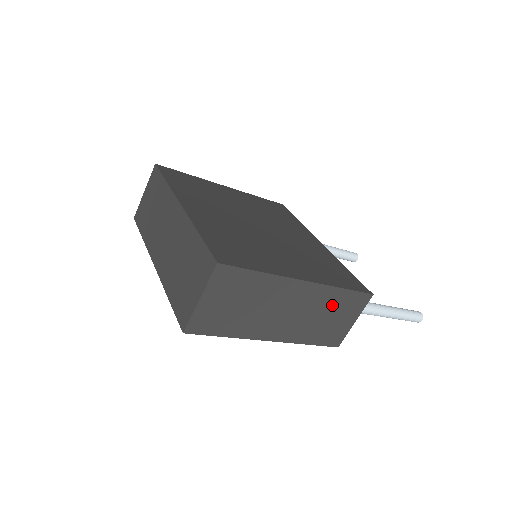
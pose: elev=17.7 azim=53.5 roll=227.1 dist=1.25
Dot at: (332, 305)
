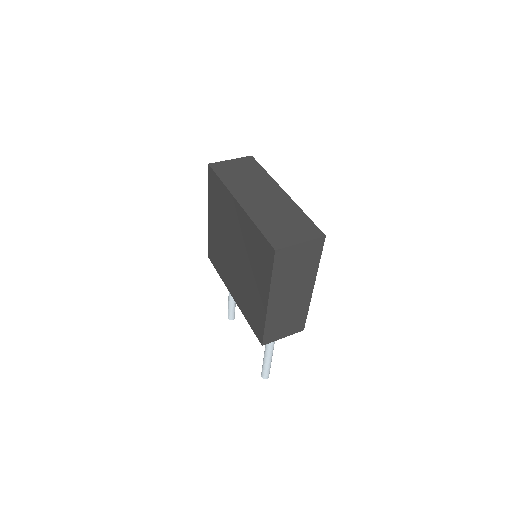
Dot at: (296, 315)
